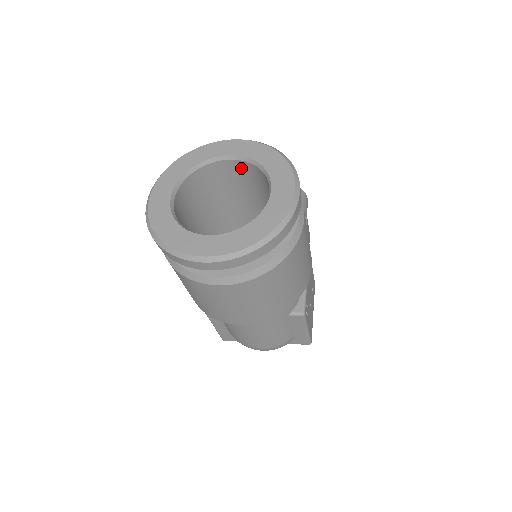
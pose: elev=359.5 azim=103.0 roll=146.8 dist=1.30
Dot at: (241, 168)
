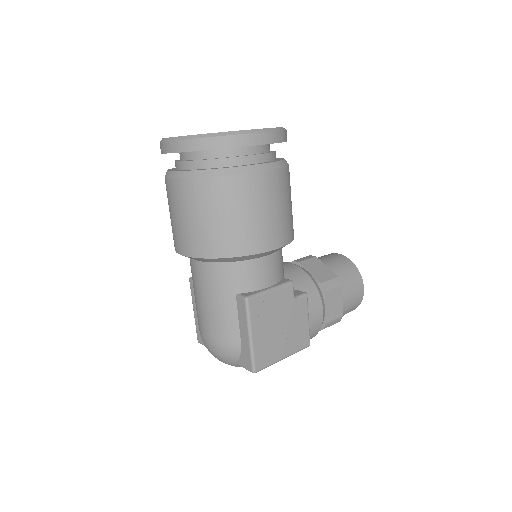
Dot at: occluded
